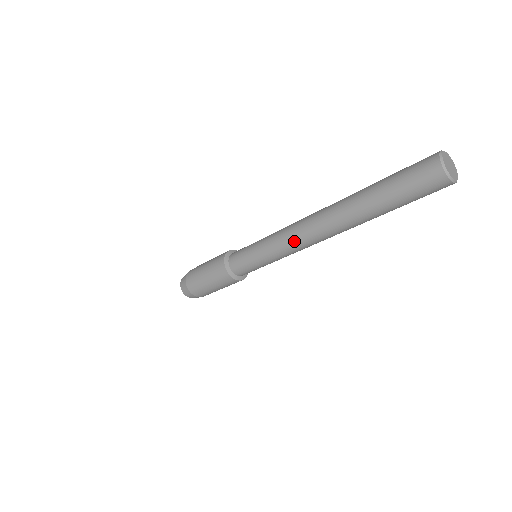
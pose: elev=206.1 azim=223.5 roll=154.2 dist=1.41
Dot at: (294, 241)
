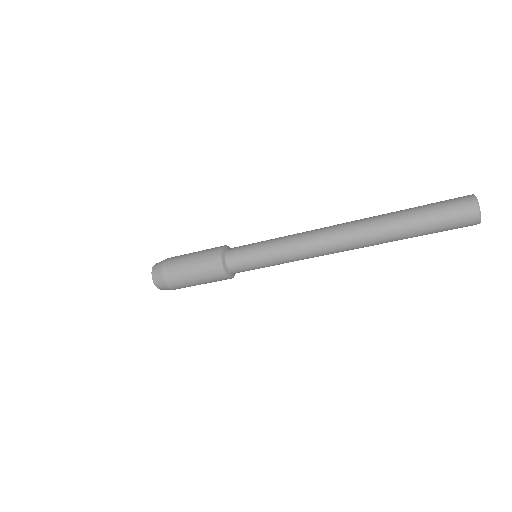
Dot at: (311, 245)
